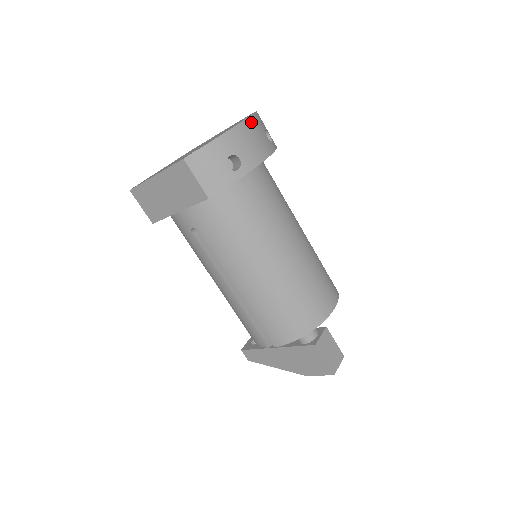
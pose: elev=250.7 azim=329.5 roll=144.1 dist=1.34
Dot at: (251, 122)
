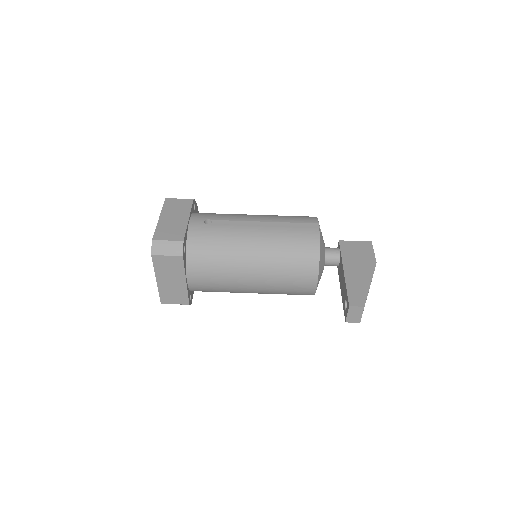
Dot at: occluded
